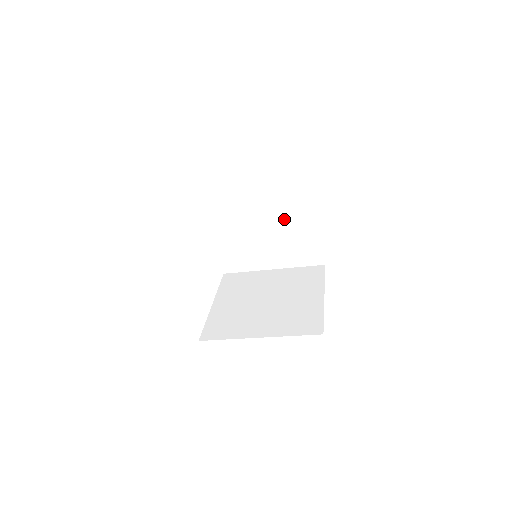
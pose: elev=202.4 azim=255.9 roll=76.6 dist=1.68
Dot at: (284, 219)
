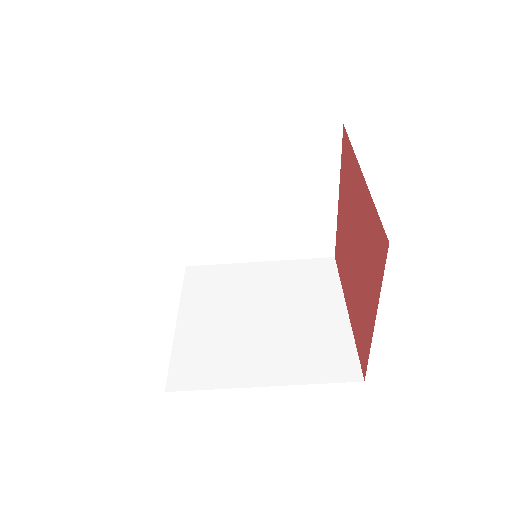
Dot at: (288, 193)
